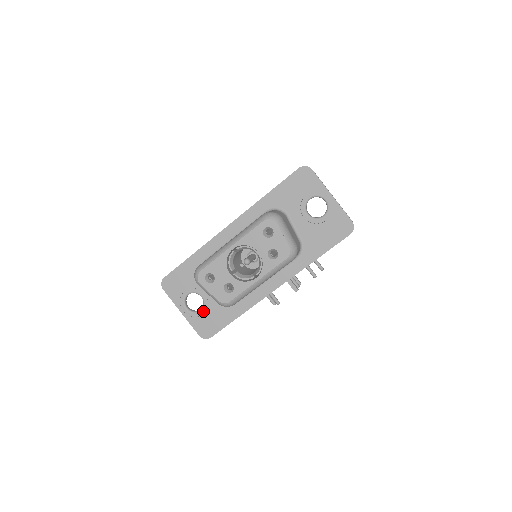
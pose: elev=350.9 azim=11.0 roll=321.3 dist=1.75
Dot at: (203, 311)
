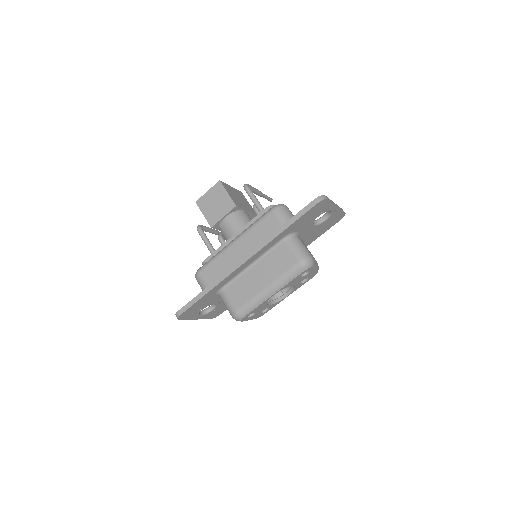
Dot at: (215, 309)
